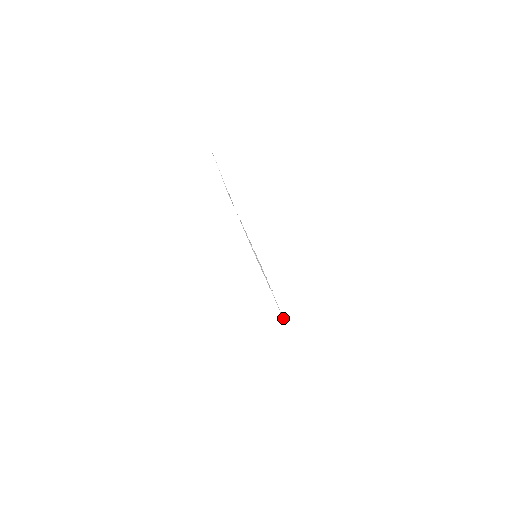
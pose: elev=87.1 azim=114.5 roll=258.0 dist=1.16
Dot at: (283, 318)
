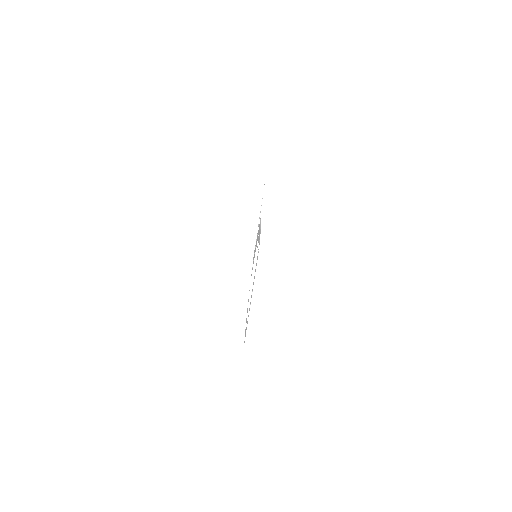
Dot at: occluded
